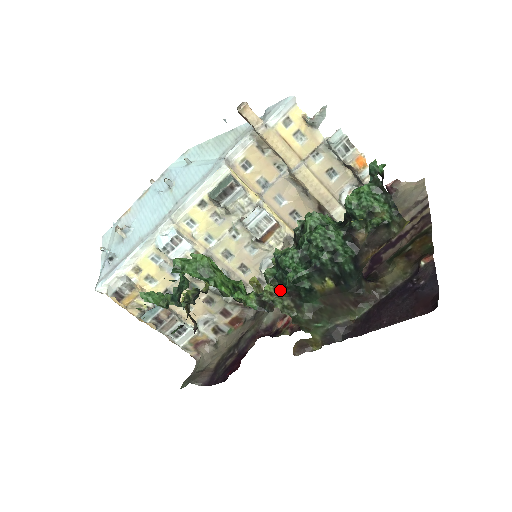
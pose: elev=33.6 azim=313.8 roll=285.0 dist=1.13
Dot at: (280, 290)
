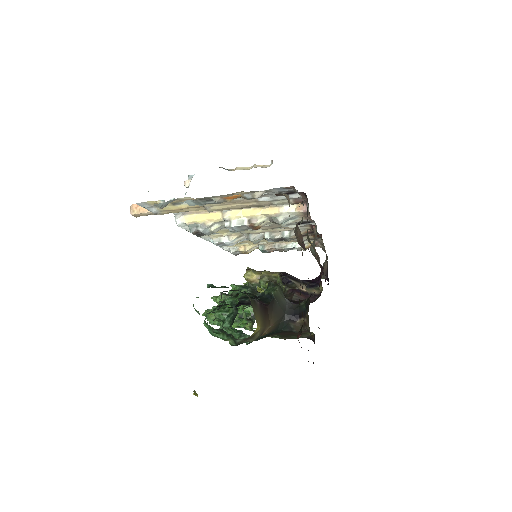
Dot at: occluded
